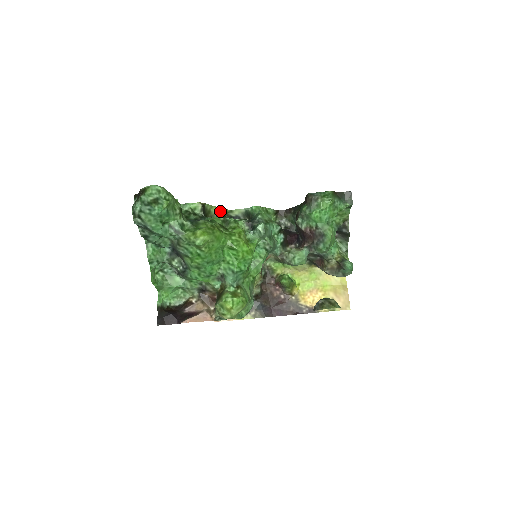
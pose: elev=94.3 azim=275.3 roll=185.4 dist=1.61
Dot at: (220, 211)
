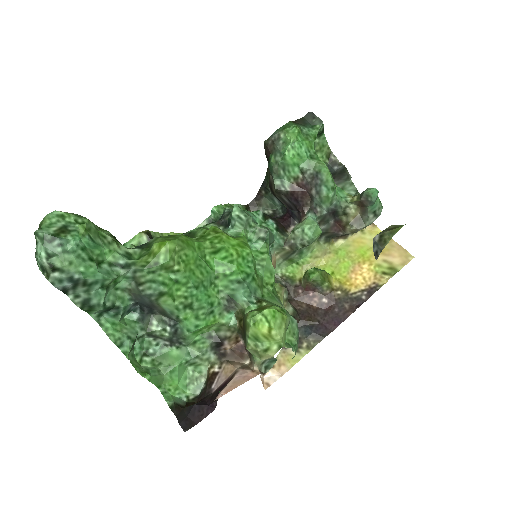
Dot at: occluded
